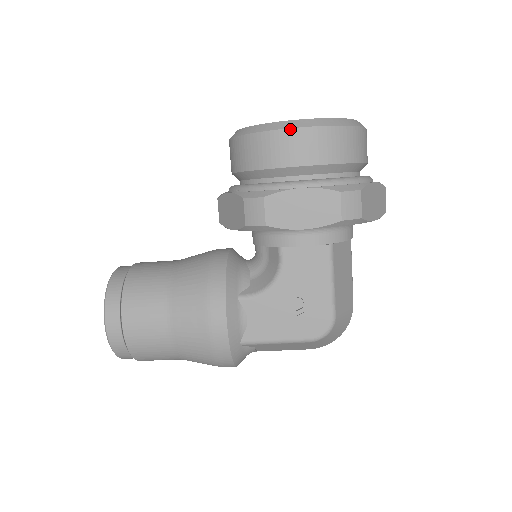
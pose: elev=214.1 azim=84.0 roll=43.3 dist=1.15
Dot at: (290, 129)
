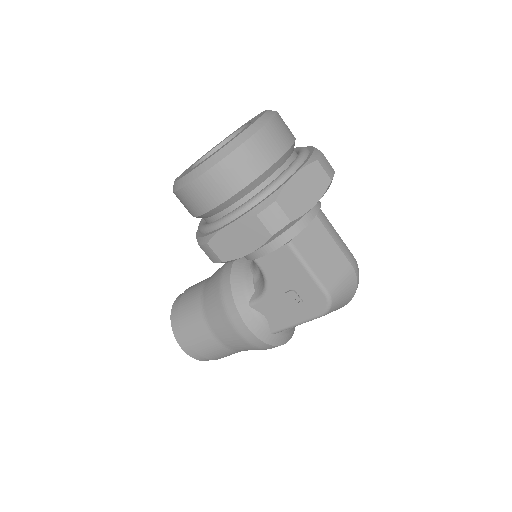
Dot at: (193, 181)
